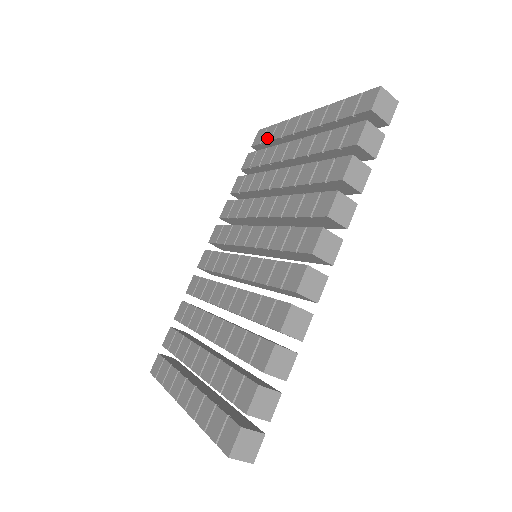
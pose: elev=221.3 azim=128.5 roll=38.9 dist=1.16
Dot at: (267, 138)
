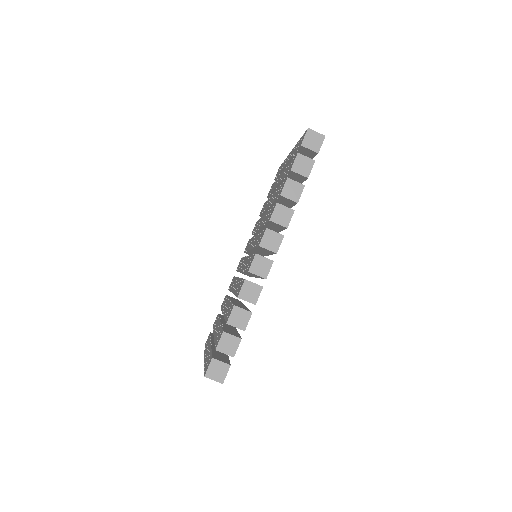
Dot at: (278, 173)
